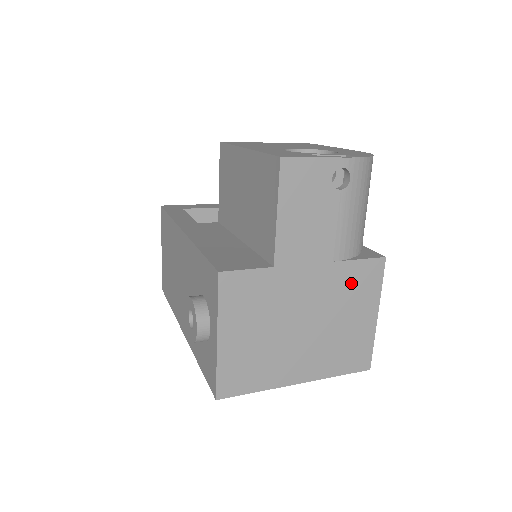
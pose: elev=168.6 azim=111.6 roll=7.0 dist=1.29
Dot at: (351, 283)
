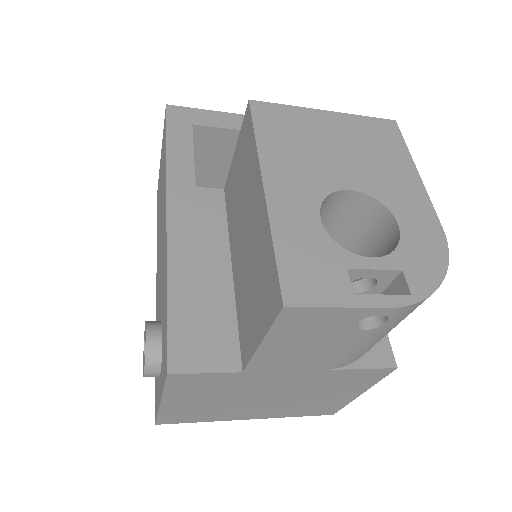
Dot at: (340, 380)
